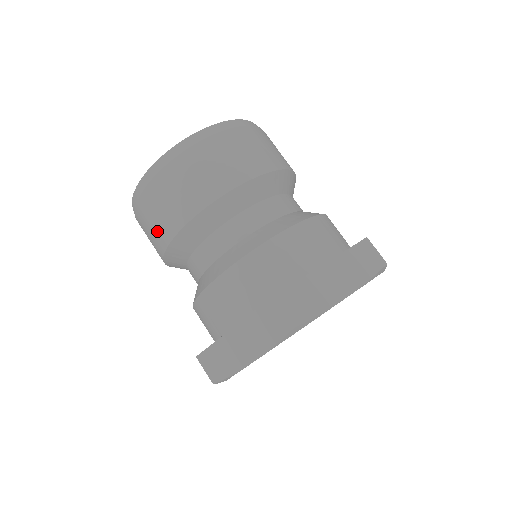
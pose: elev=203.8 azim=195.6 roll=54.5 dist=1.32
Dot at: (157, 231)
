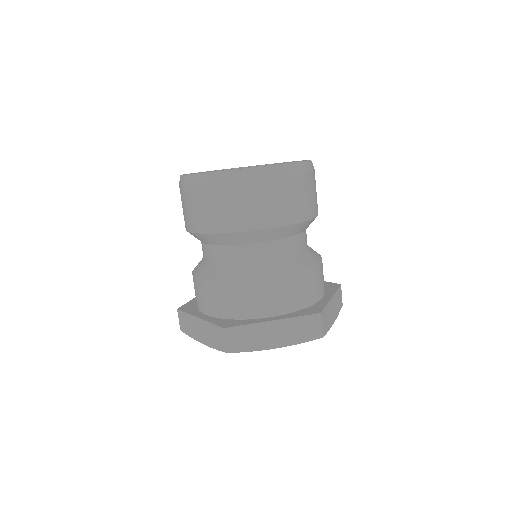
Dot at: (237, 215)
